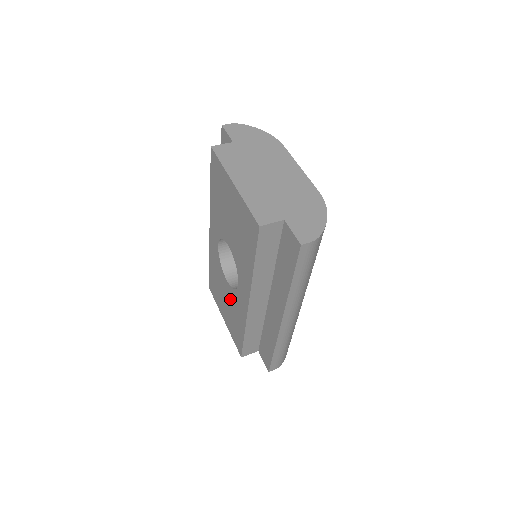
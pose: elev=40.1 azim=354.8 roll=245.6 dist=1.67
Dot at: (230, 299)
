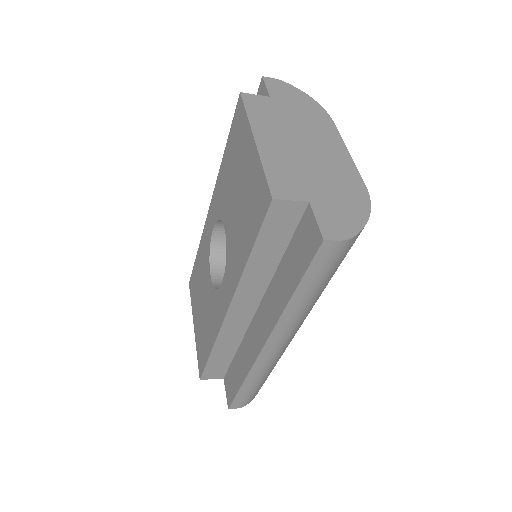
Dot at: (208, 301)
